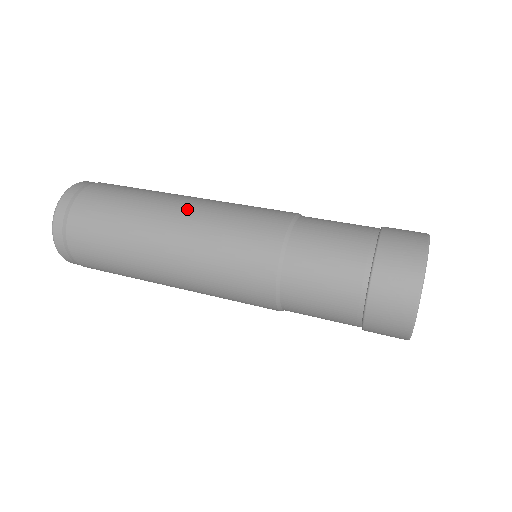
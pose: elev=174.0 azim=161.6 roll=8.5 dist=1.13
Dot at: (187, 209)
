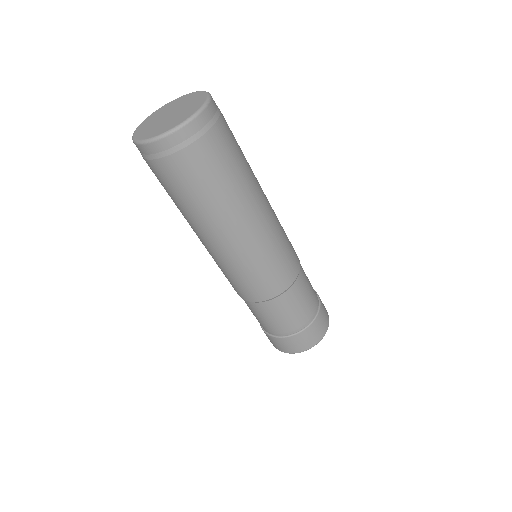
Dot at: (257, 228)
